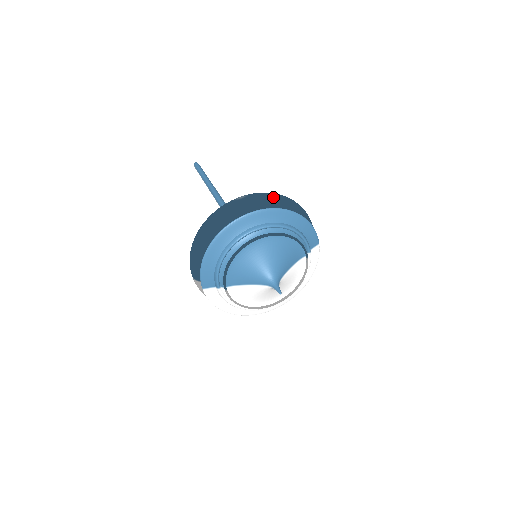
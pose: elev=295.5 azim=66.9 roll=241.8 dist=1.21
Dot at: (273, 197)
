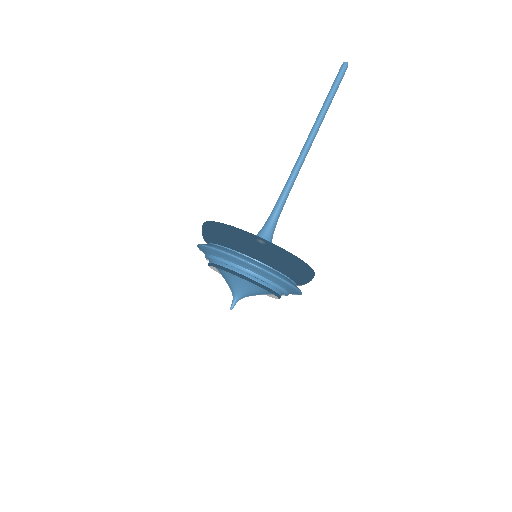
Dot at: (286, 261)
